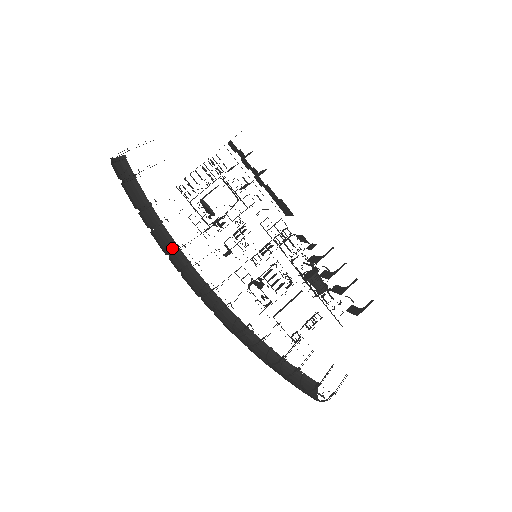
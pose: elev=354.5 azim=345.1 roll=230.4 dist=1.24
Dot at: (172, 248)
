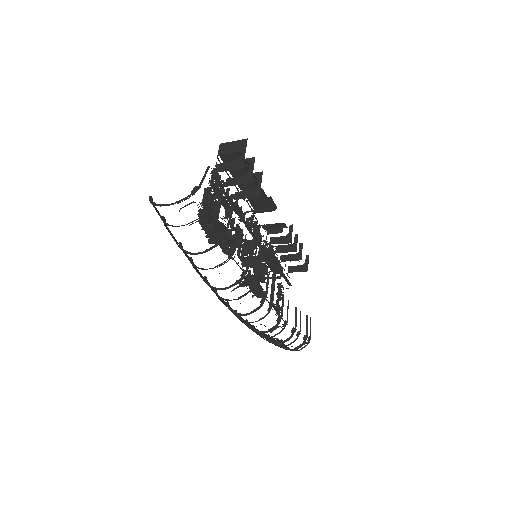
Dot at: (207, 282)
